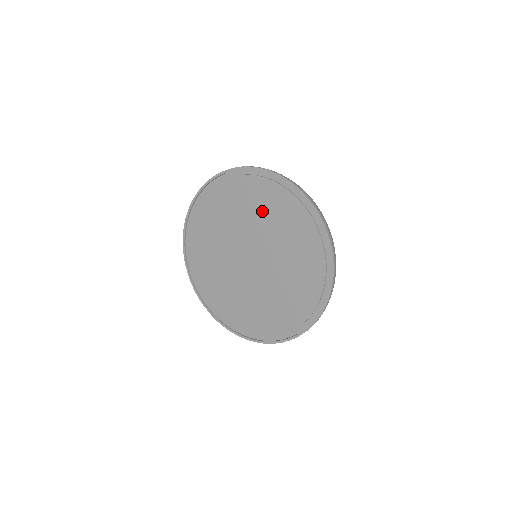
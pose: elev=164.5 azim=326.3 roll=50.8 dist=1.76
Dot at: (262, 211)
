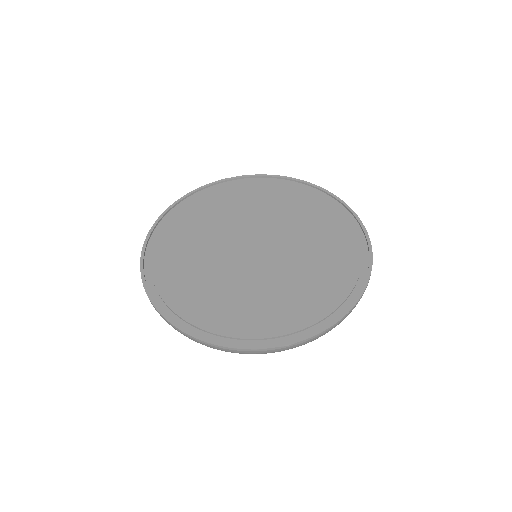
Dot at: (219, 212)
